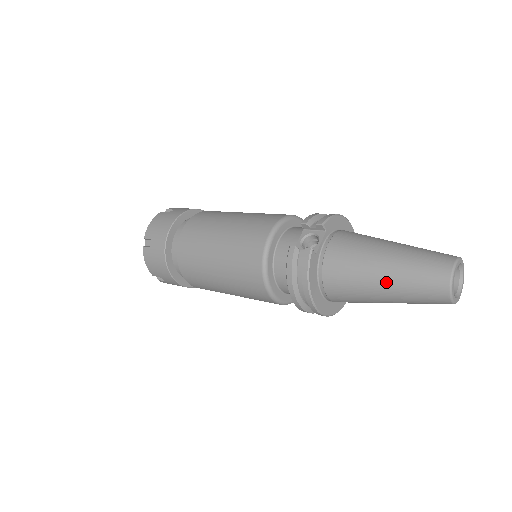
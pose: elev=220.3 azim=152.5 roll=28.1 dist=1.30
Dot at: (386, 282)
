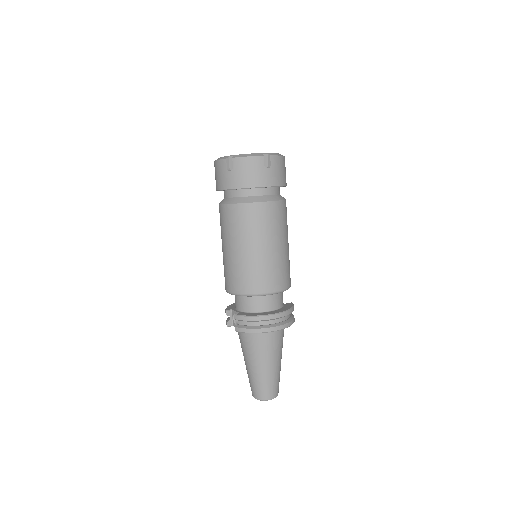
Dot at: occluded
